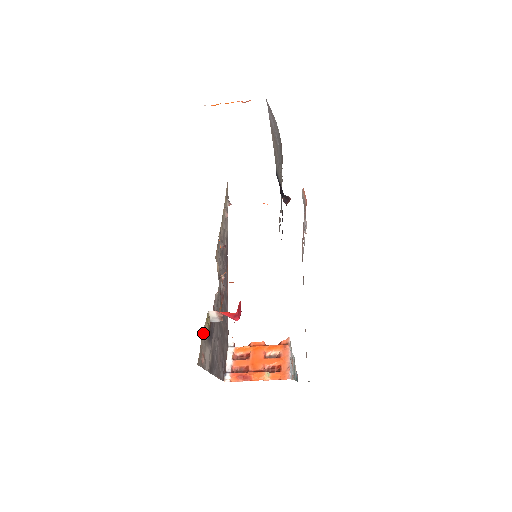
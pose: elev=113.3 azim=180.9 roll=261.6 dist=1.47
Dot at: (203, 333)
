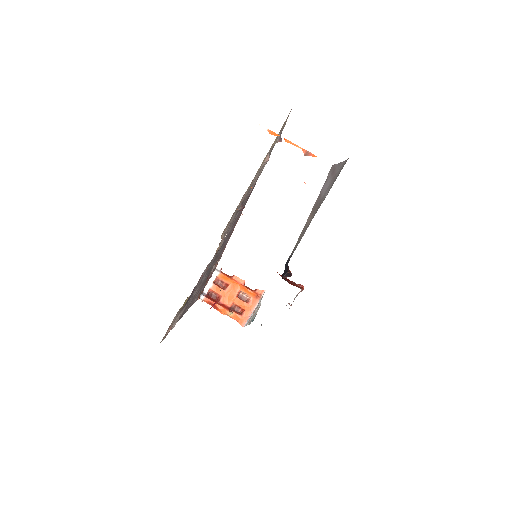
Dot at: (176, 314)
